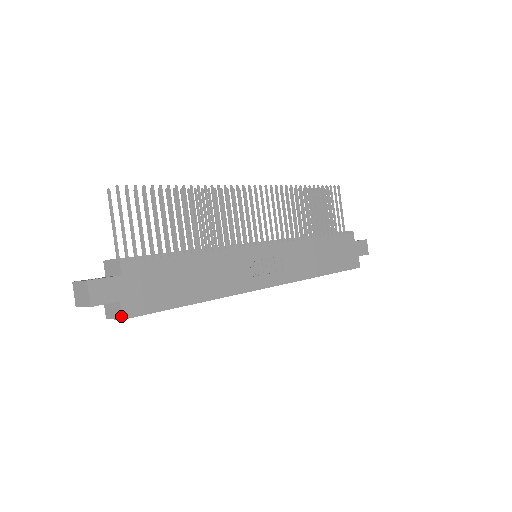
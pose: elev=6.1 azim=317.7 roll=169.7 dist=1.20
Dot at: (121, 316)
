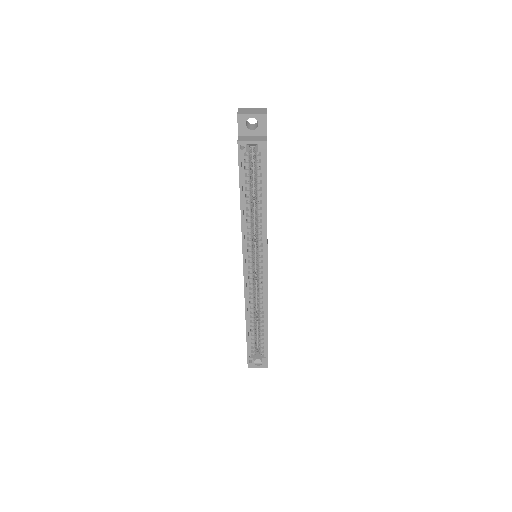
Dot at: (266, 139)
